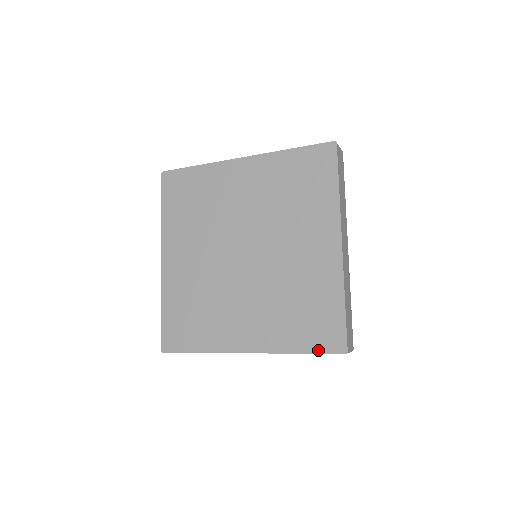
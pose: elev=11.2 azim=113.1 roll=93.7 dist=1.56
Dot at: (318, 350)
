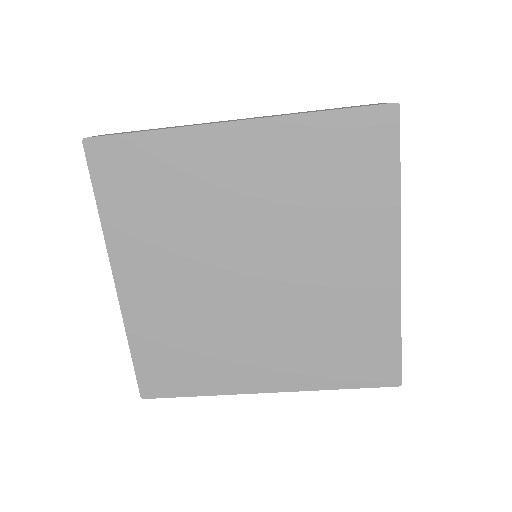
Dot at: (364, 384)
